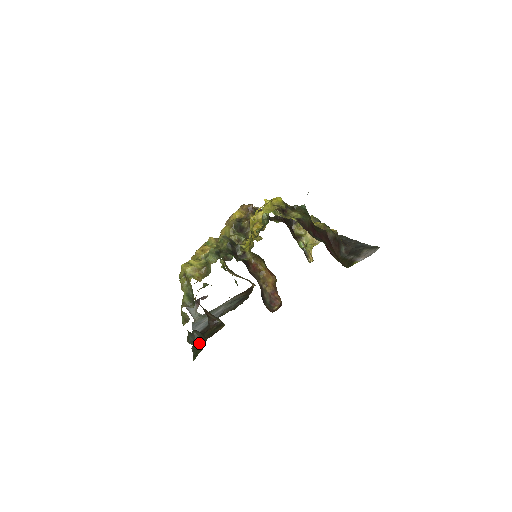
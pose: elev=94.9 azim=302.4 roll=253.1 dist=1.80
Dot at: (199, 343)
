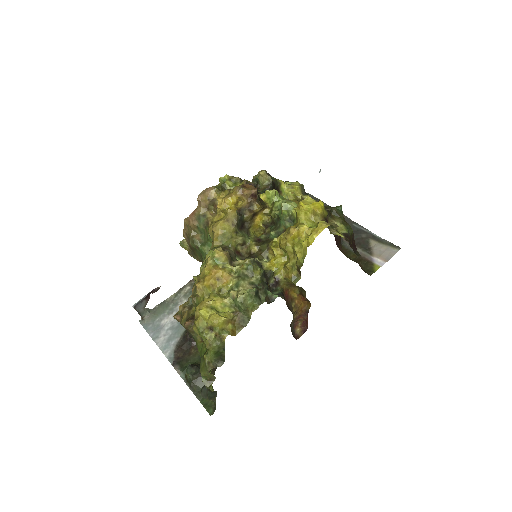
Dot at: (200, 382)
